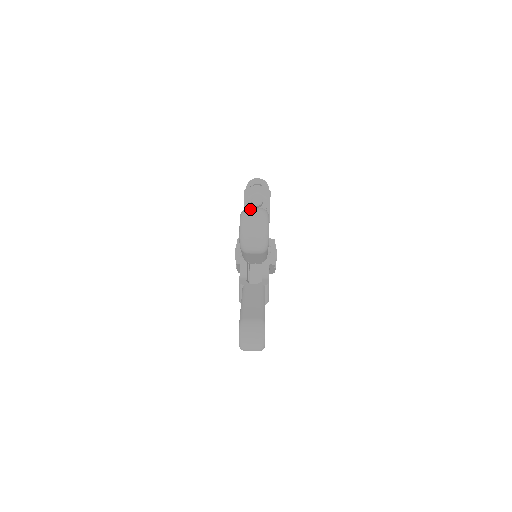
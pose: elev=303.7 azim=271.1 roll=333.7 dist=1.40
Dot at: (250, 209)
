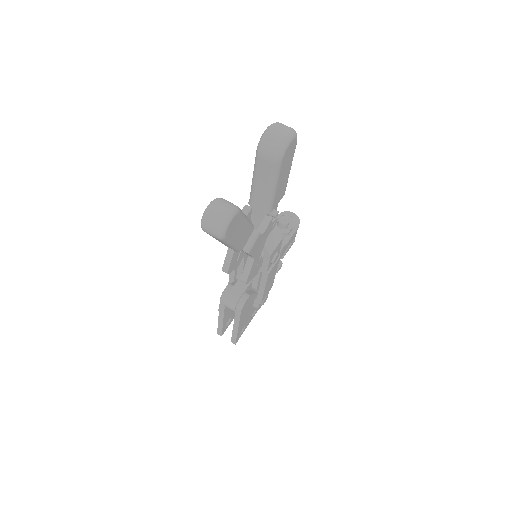
Dot at: occluded
